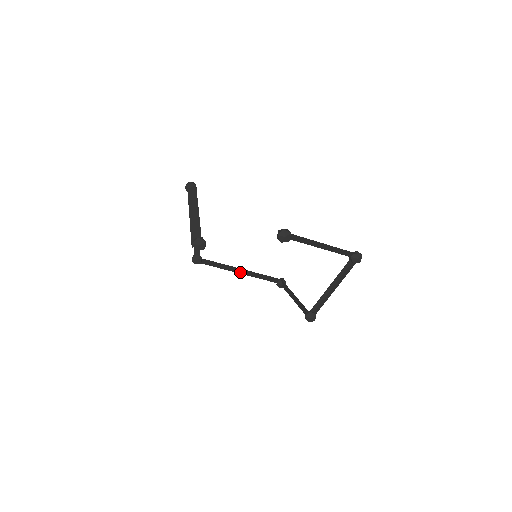
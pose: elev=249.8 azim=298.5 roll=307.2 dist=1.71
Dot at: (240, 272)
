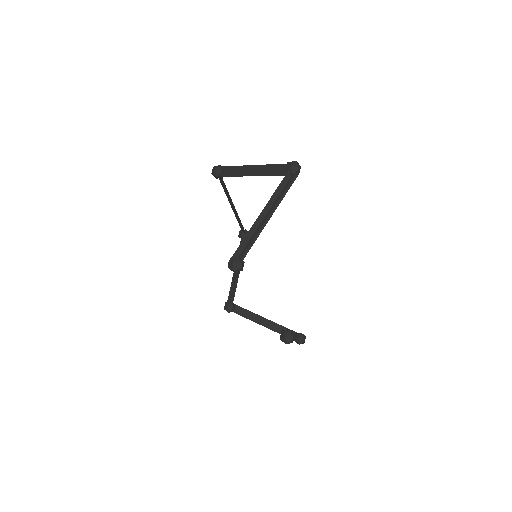
Dot at: (232, 205)
